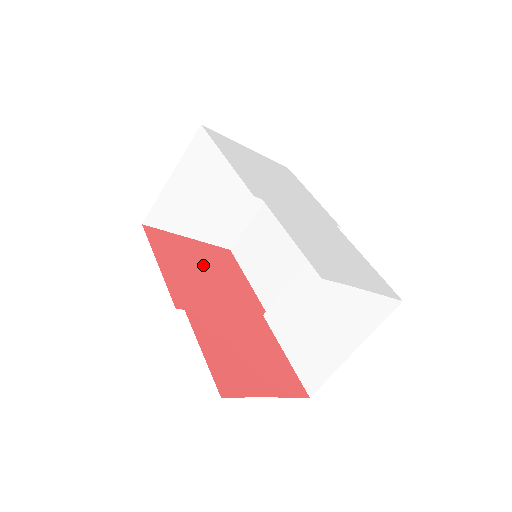
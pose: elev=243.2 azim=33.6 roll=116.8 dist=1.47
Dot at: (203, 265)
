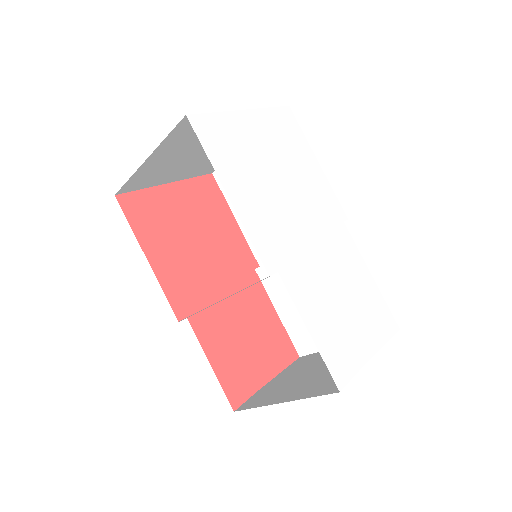
Dot at: (190, 226)
